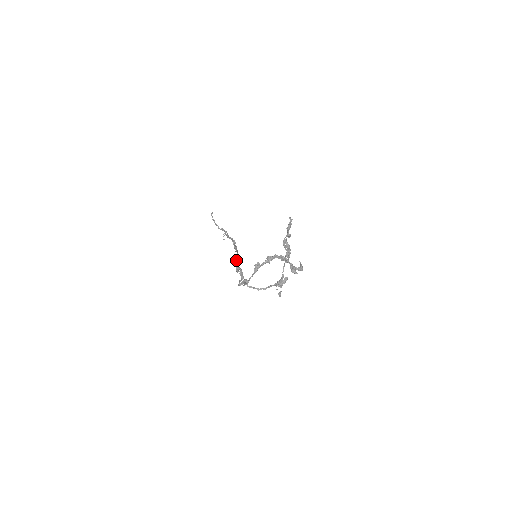
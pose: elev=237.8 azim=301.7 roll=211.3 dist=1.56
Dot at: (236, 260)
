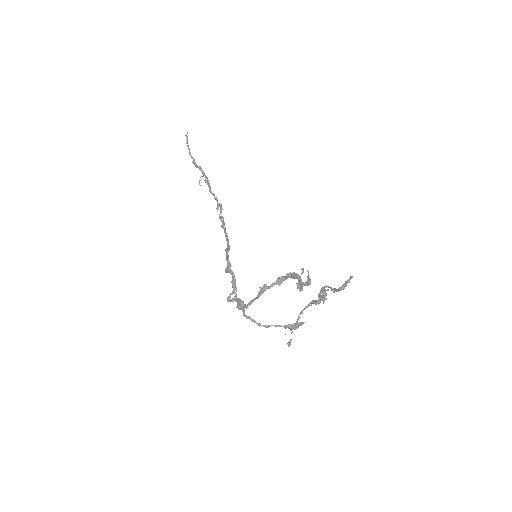
Dot at: (228, 256)
